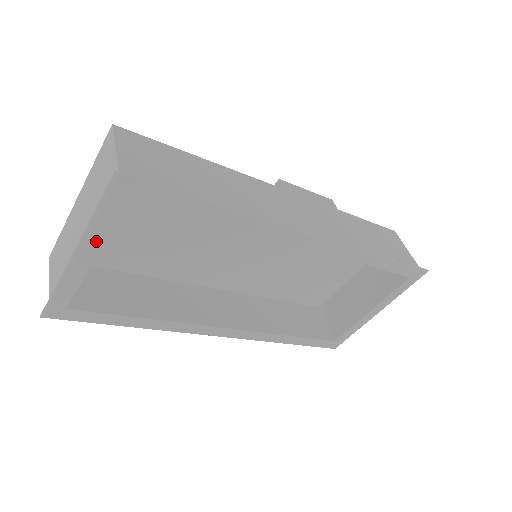
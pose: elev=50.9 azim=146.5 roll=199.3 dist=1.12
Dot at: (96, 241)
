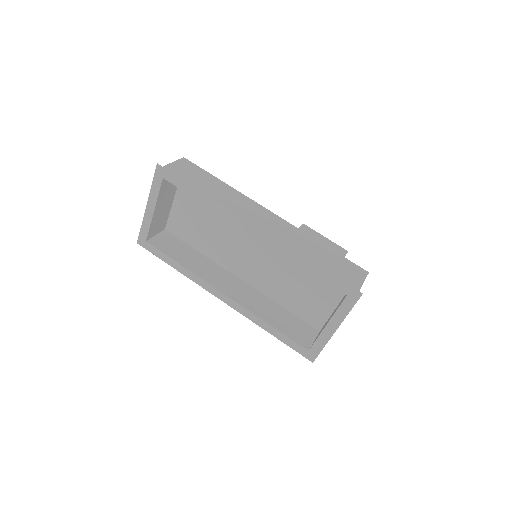
Dot at: (154, 201)
